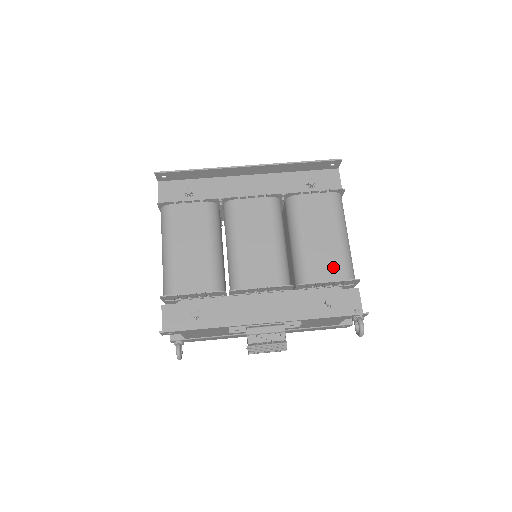
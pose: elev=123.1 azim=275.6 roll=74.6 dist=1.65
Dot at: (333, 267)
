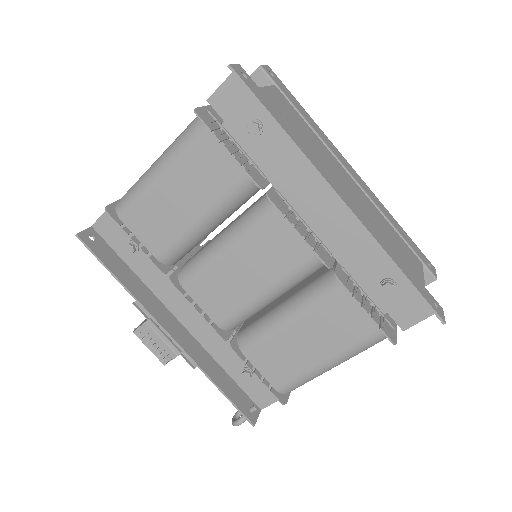
Dot at: (281, 370)
